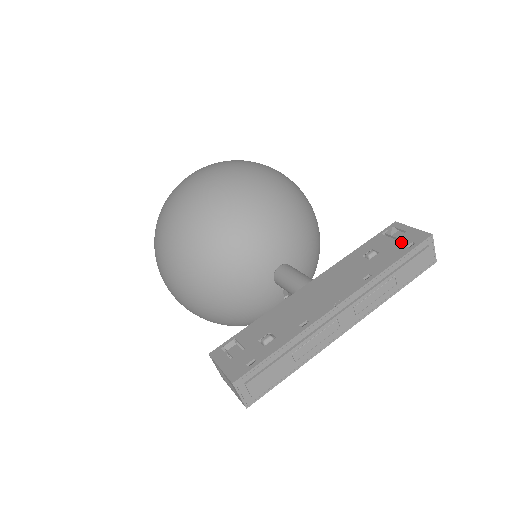
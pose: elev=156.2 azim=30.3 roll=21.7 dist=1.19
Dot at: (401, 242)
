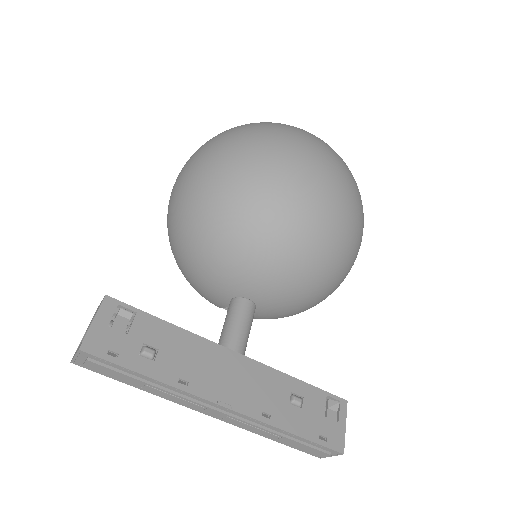
Dot at: (323, 425)
